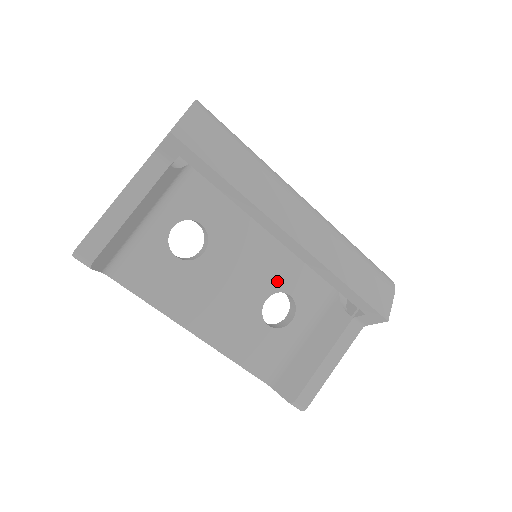
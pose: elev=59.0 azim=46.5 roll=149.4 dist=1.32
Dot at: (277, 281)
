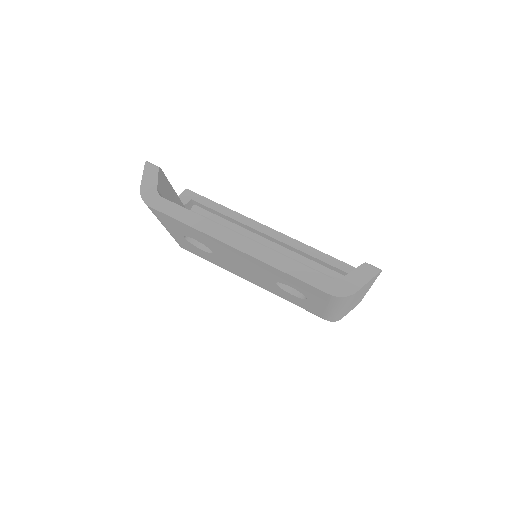
Dot at: occluded
